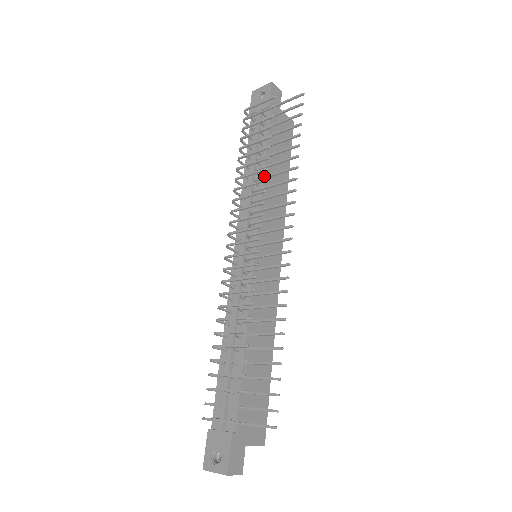
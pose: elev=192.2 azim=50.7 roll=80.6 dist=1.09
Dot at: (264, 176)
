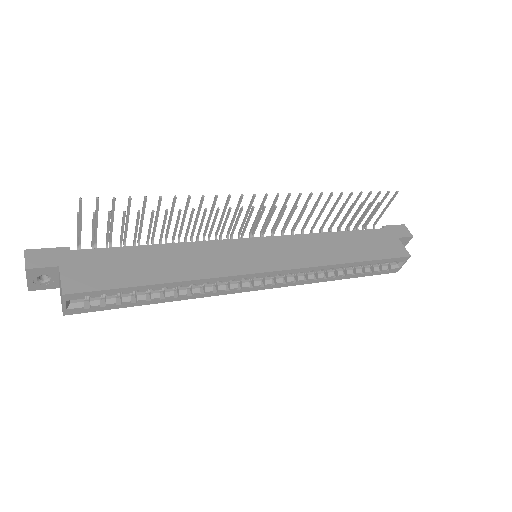
Dot at: (317, 220)
